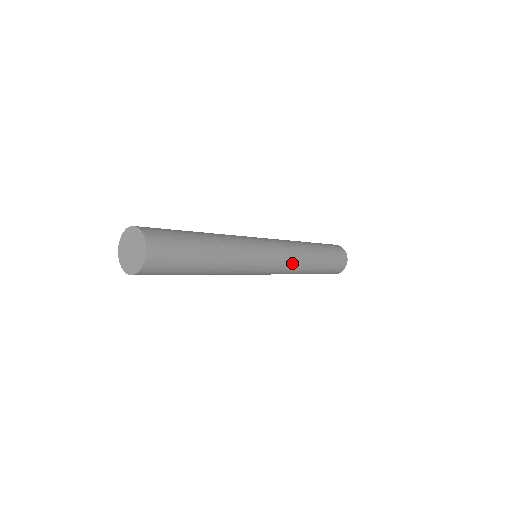
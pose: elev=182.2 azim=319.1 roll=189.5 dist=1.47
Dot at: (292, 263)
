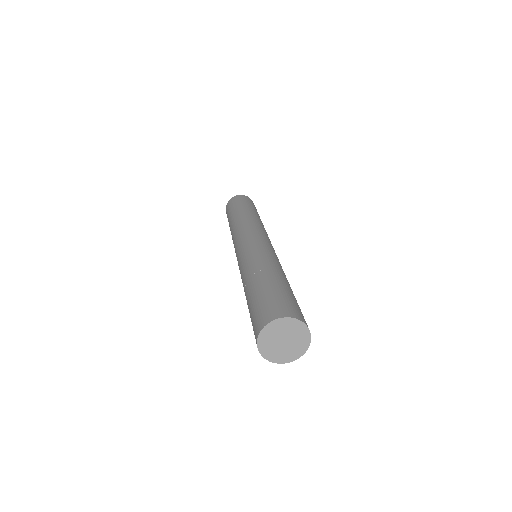
Dot at: occluded
